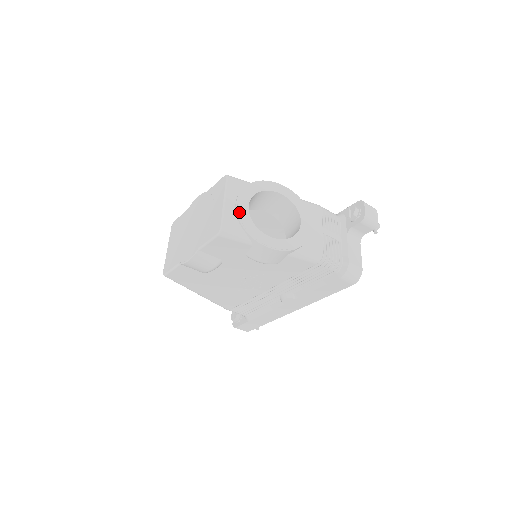
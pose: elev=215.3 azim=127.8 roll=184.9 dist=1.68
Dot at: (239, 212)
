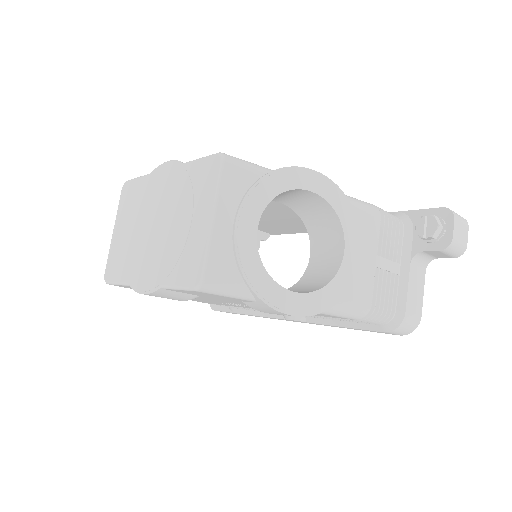
Dot at: (239, 244)
